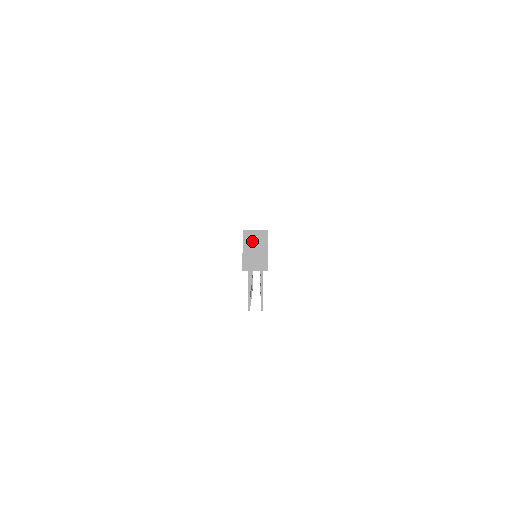
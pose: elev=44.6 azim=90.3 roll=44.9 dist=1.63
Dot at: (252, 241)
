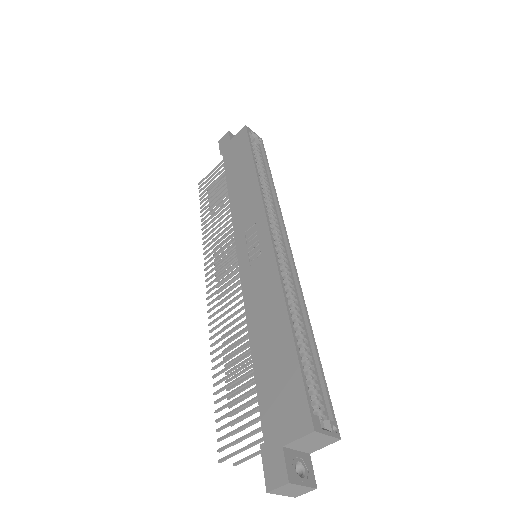
Dot at: (309, 442)
